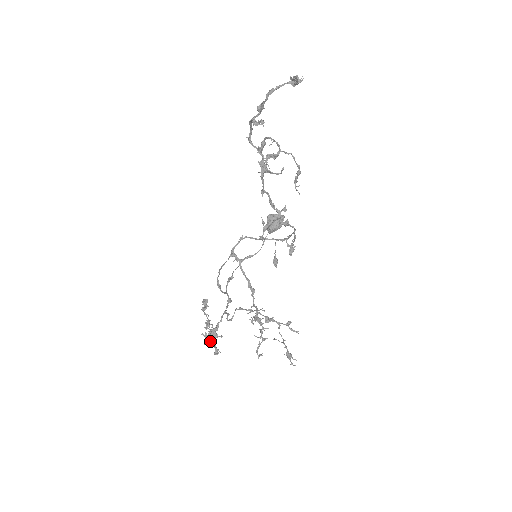
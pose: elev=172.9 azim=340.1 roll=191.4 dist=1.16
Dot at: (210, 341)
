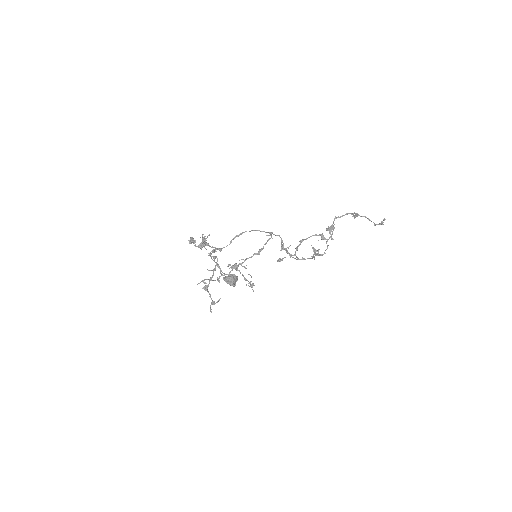
Dot at: occluded
